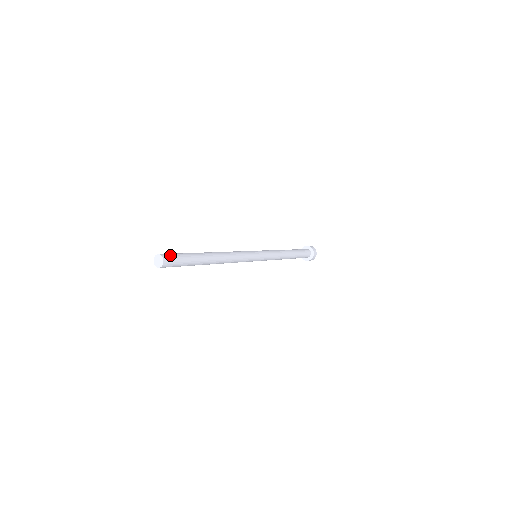
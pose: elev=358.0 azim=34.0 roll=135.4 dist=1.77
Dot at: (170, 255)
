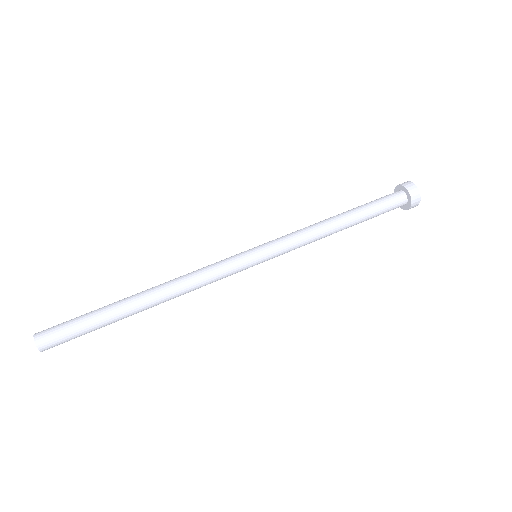
Dot at: (53, 338)
